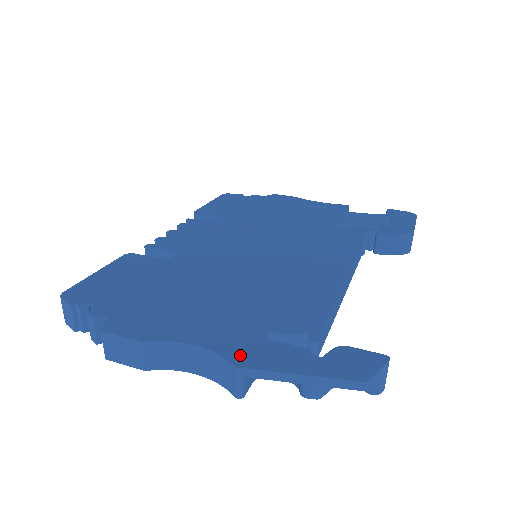
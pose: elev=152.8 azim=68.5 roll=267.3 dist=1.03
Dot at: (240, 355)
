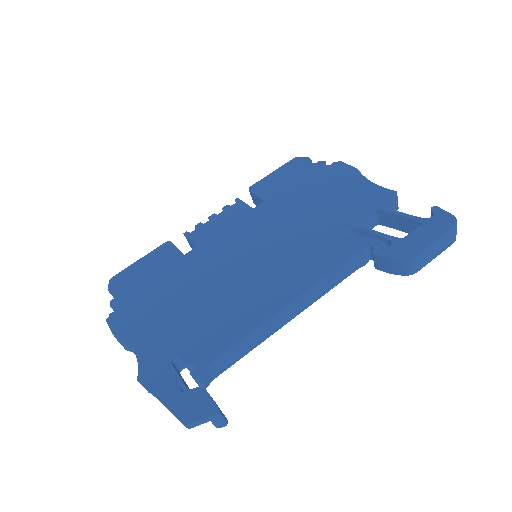
Dot at: (146, 370)
